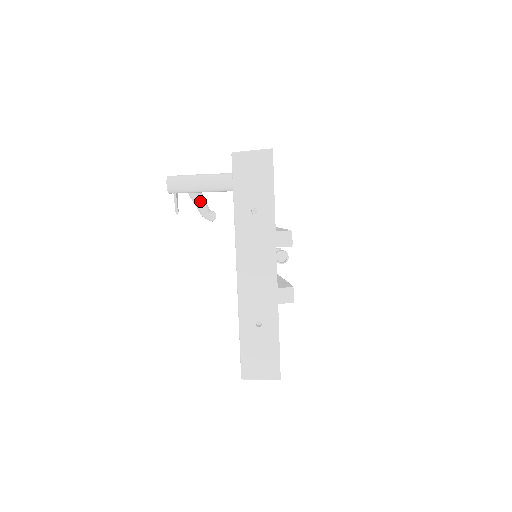
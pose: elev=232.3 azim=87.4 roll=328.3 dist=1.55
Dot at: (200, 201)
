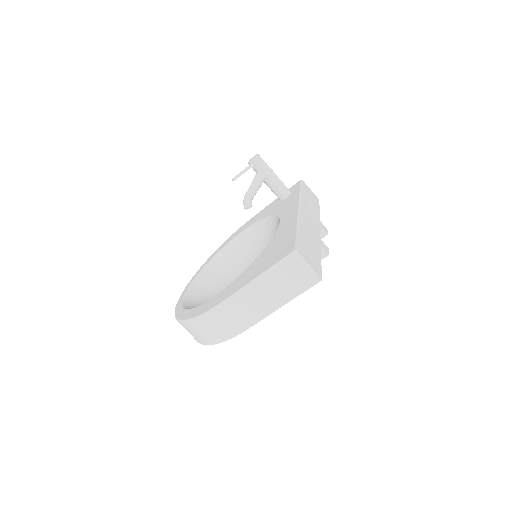
Dot at: (260, 185)
